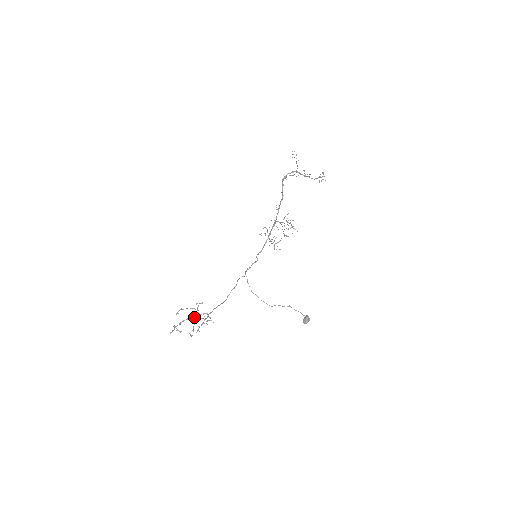
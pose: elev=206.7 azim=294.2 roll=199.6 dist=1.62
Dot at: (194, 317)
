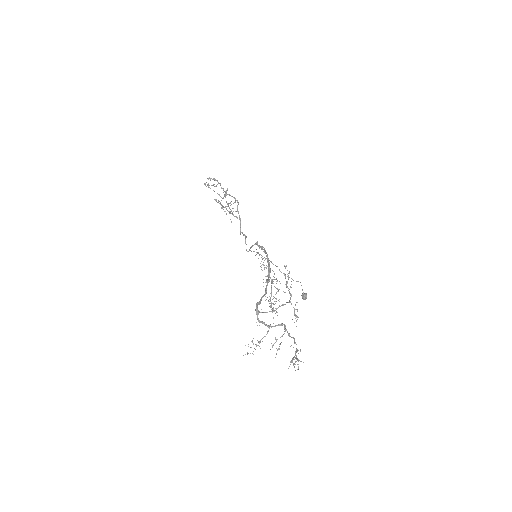
Dot at: occluded
